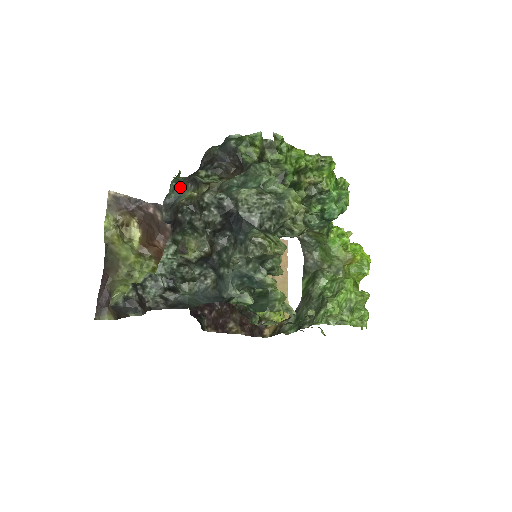
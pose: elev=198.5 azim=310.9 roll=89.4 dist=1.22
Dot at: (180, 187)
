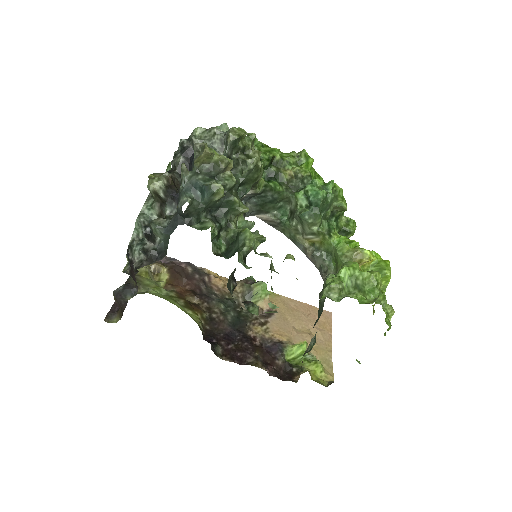
Dot at: occluded
